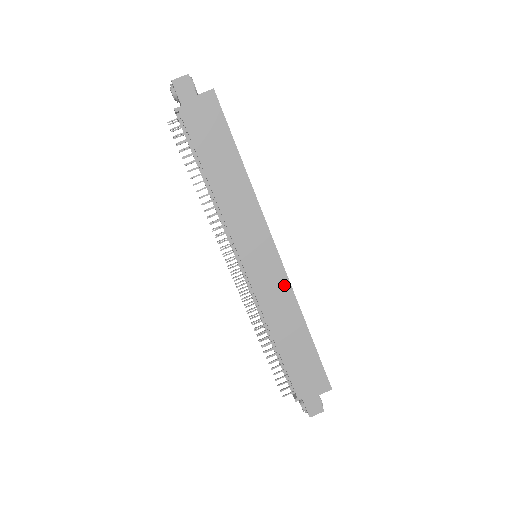
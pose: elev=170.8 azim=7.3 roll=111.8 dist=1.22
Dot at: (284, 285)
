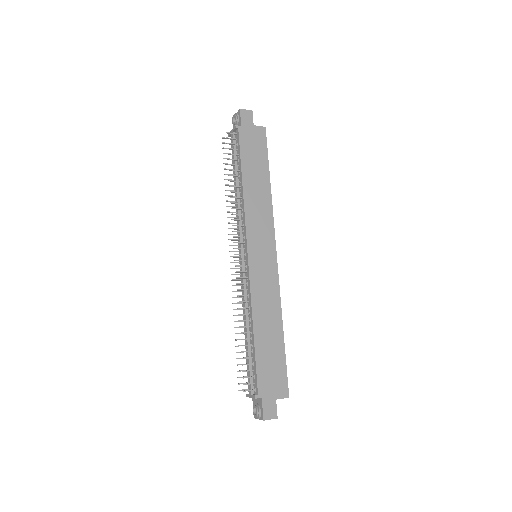
Dot at: (274, 284)
